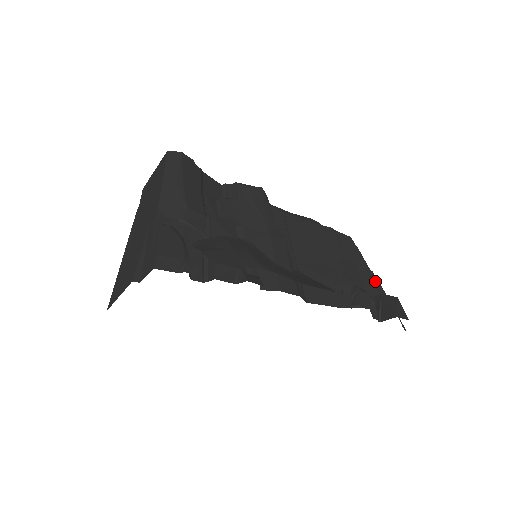
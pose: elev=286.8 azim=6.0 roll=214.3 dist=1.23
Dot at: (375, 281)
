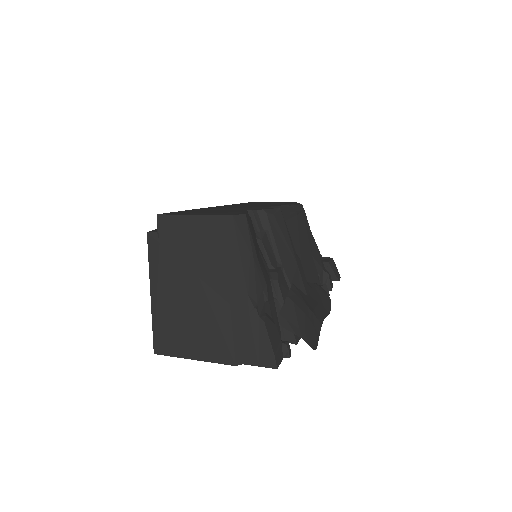
Dot at: occluded
